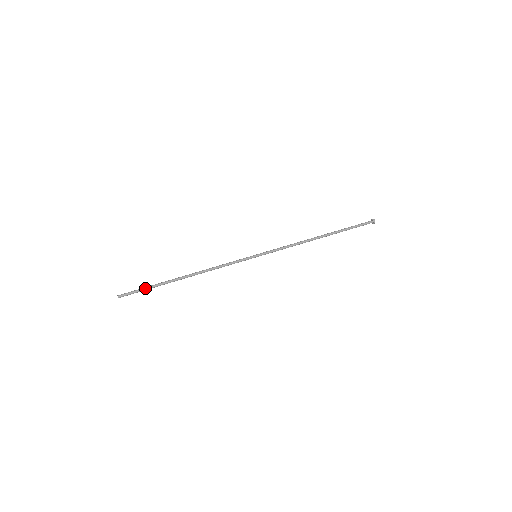
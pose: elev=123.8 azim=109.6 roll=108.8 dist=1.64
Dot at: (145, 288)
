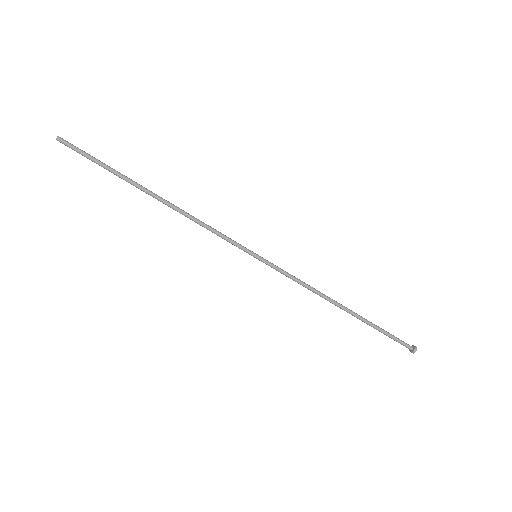
Dot at: (98, 161)
